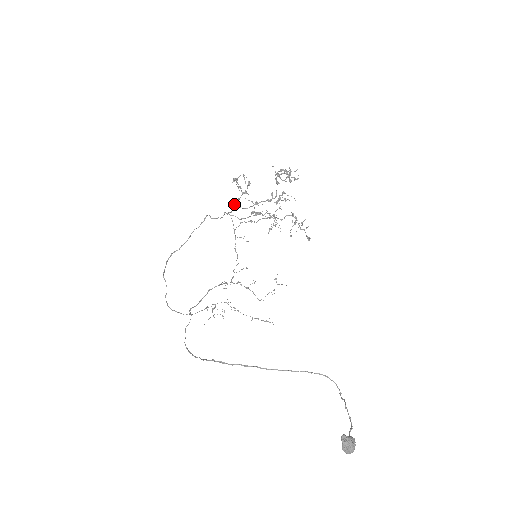
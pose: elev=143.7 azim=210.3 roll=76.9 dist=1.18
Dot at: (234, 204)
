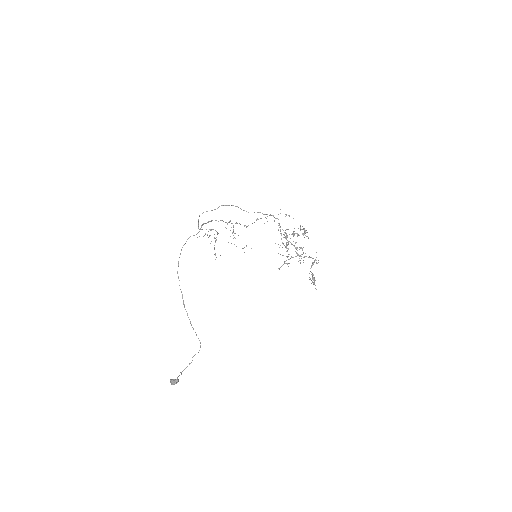
Dot at: (289, 215)
